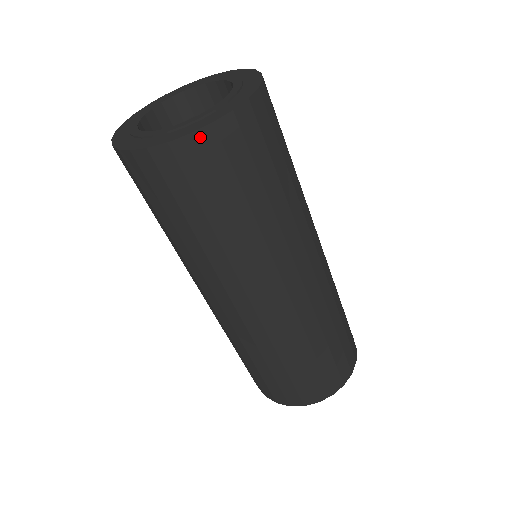
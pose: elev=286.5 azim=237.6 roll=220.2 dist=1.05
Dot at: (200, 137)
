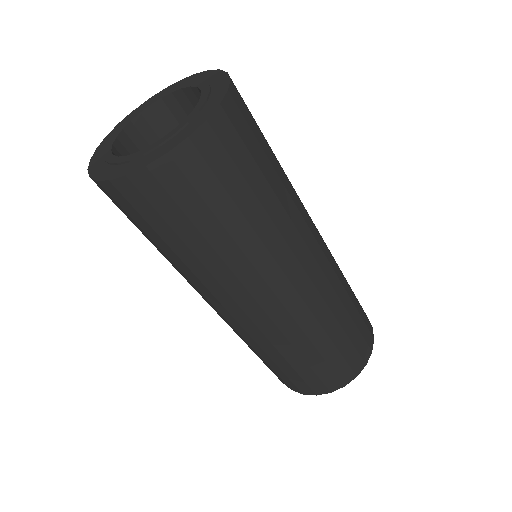
Dot at: (136, 178)
